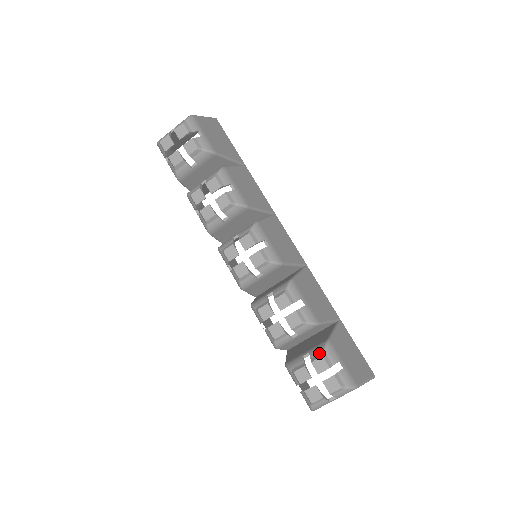
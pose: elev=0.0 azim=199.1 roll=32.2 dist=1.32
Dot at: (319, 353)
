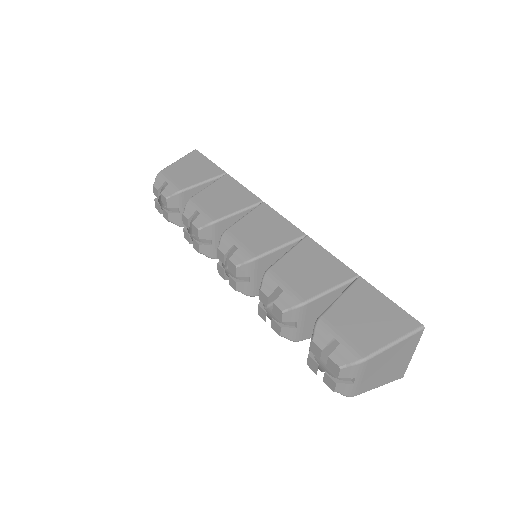
Dot at: (312, 336)
